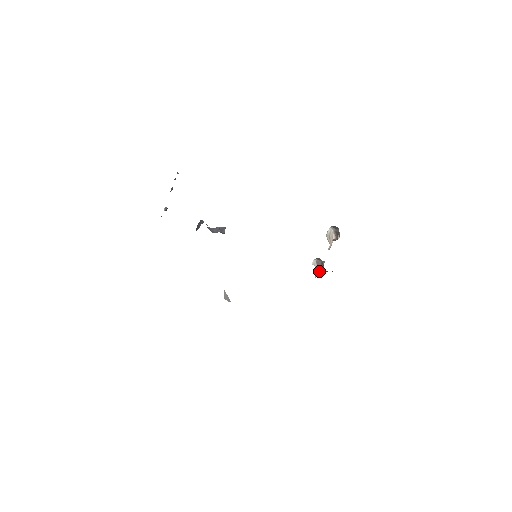
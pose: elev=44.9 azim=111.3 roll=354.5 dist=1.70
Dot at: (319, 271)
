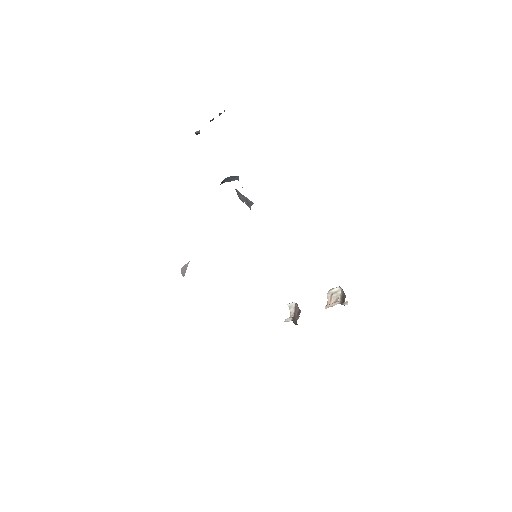
Dot at: (294, 318)
